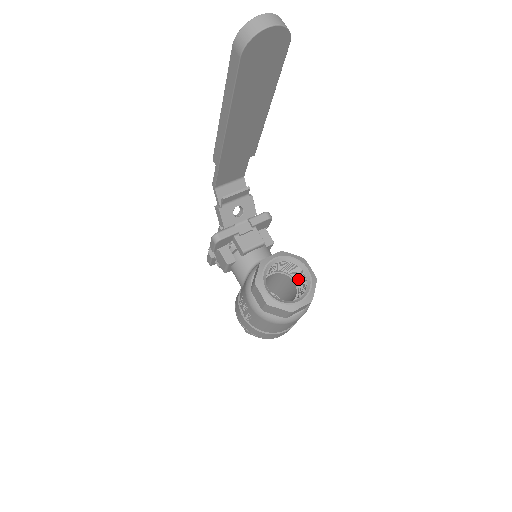
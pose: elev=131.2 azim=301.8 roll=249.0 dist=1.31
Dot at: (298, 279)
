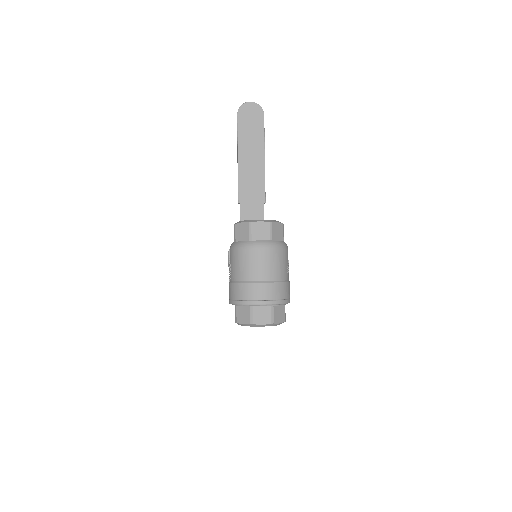
Dot at: occluded
